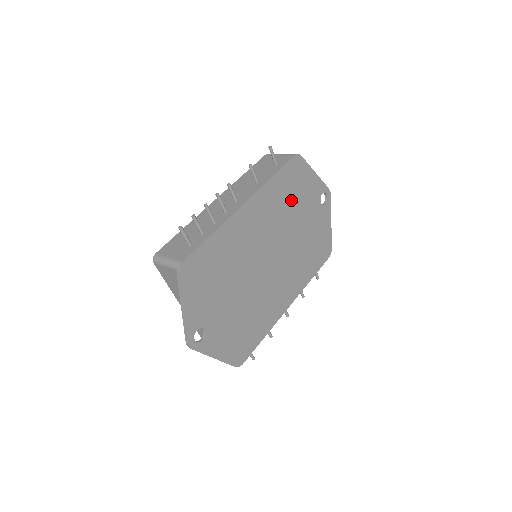
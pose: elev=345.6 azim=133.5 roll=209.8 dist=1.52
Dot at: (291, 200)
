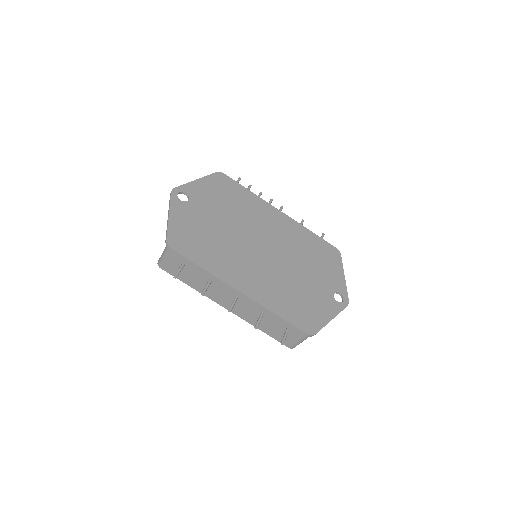
Dot at: (311, 256)
